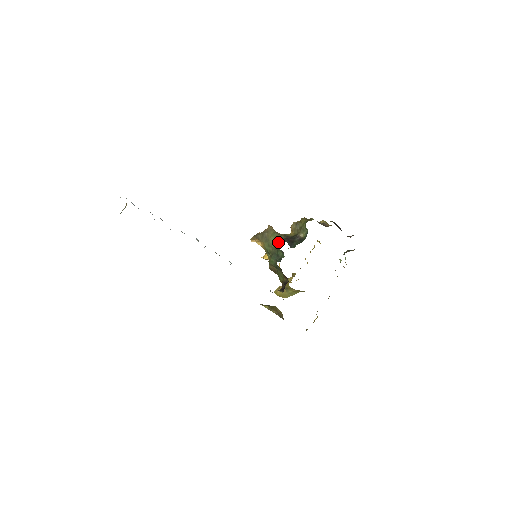
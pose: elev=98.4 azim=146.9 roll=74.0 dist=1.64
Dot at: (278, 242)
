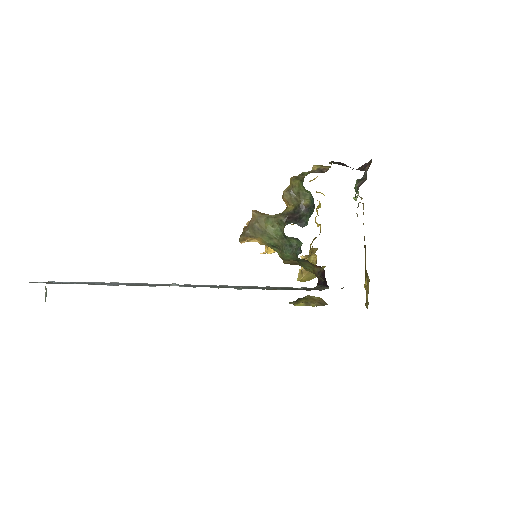
Dot at: (280, 228)
